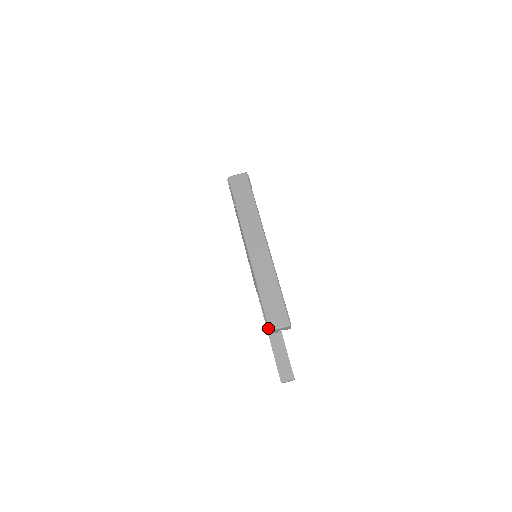
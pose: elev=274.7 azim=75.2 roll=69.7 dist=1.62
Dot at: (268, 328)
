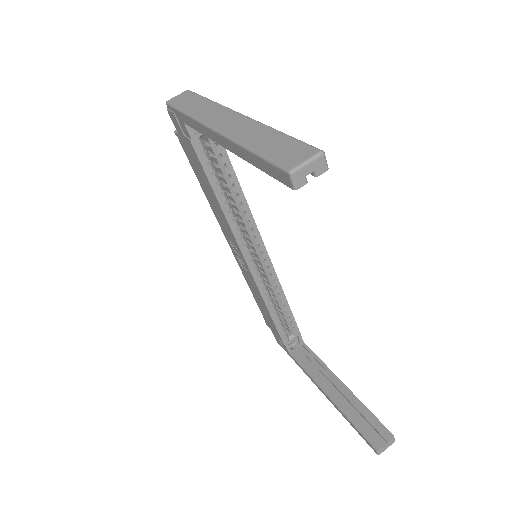
Dot at: (287, 170)
